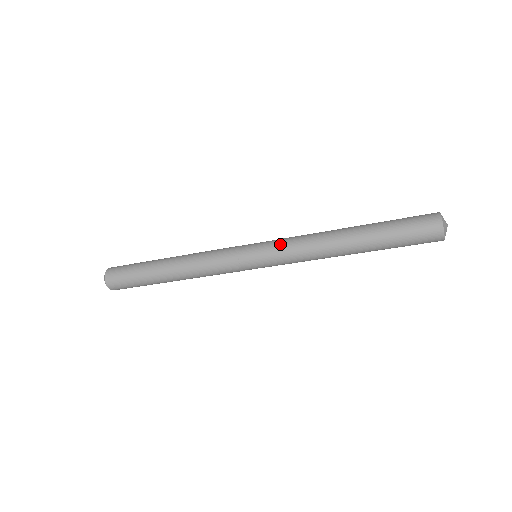
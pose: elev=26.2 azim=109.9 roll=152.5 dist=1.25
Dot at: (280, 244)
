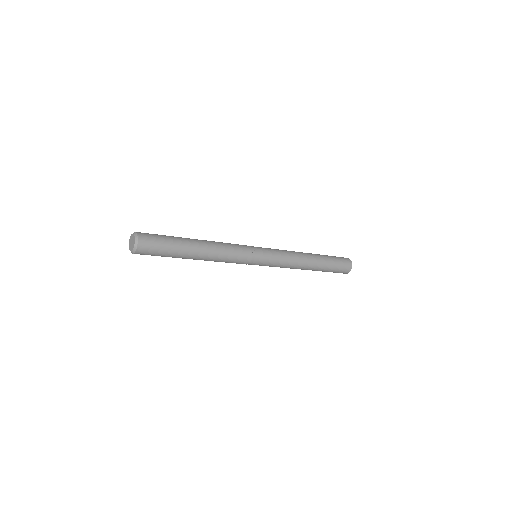
Dot at: (279, 255)
